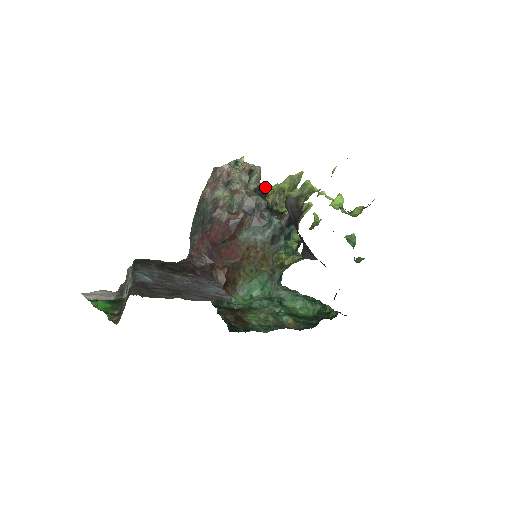
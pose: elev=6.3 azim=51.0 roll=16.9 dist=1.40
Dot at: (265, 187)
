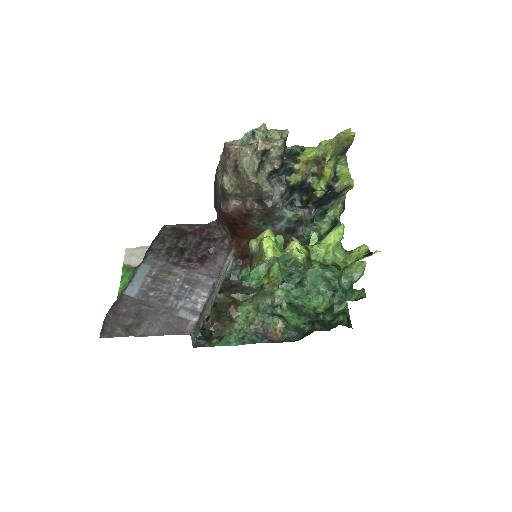
Dot at: (292, 161)
